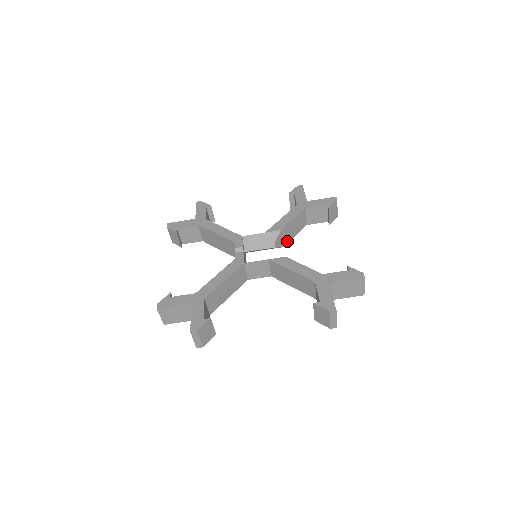
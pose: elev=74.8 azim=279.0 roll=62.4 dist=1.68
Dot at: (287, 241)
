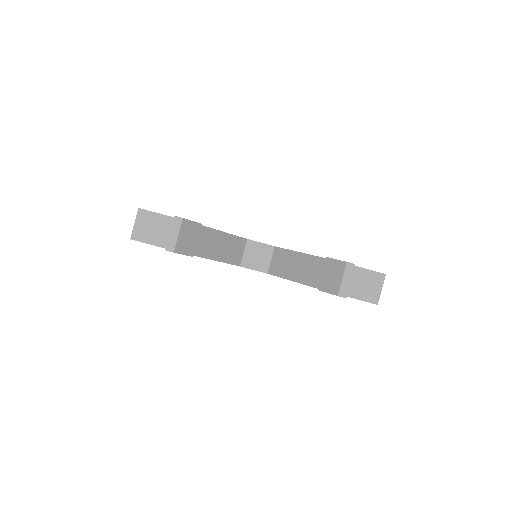
Dot at: occluded
